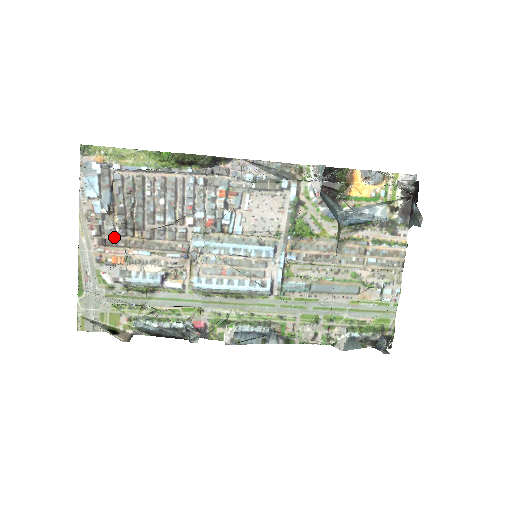
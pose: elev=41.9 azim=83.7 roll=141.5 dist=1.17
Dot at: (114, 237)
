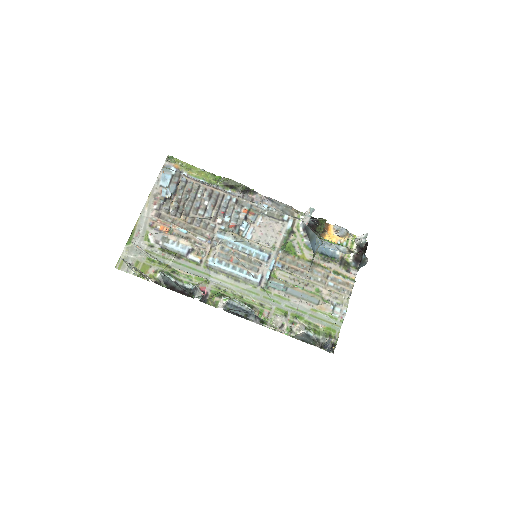
Dot at: (167, 214)
